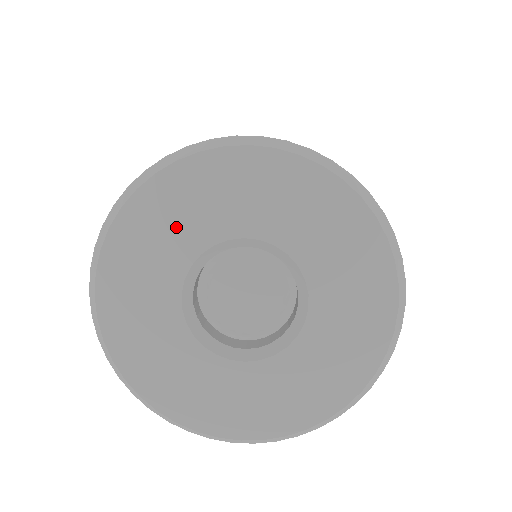
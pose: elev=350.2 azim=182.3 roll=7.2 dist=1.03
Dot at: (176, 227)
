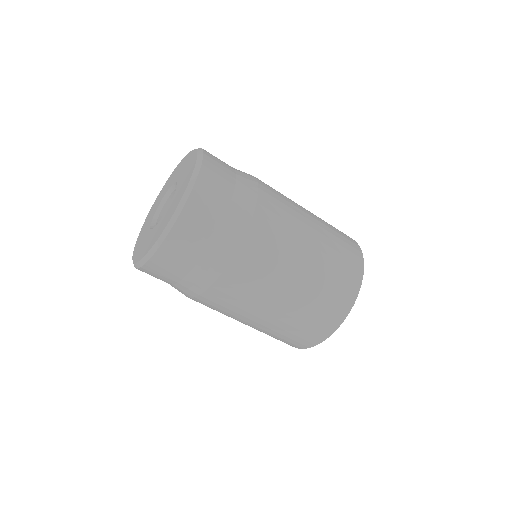
Dot at: (146, 227)
